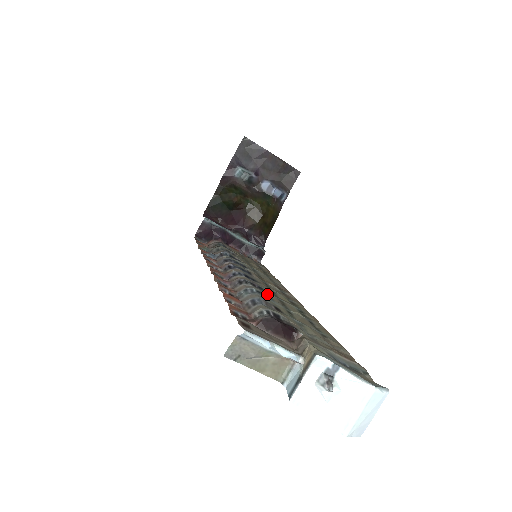
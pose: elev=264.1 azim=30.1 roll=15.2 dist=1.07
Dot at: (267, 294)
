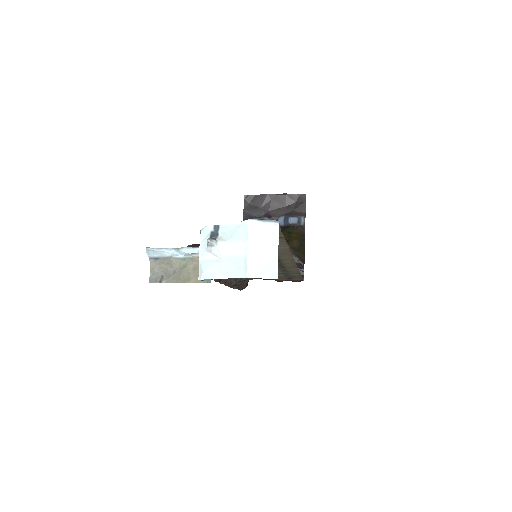
Dot at: occluded
